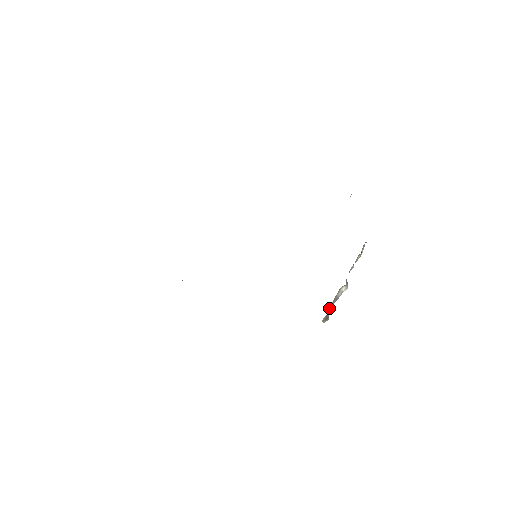
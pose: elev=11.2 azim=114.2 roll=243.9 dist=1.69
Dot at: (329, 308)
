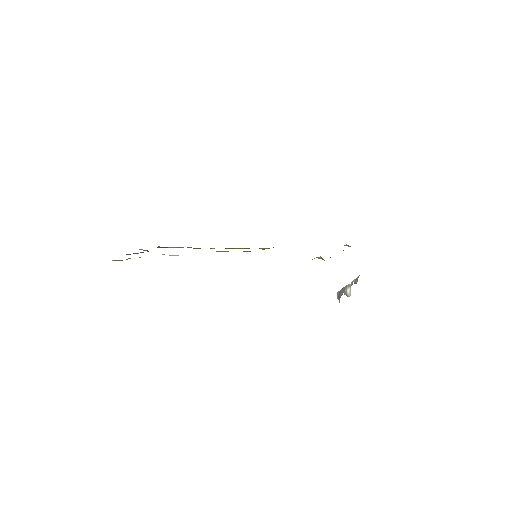
Dot at: (341, 290)
